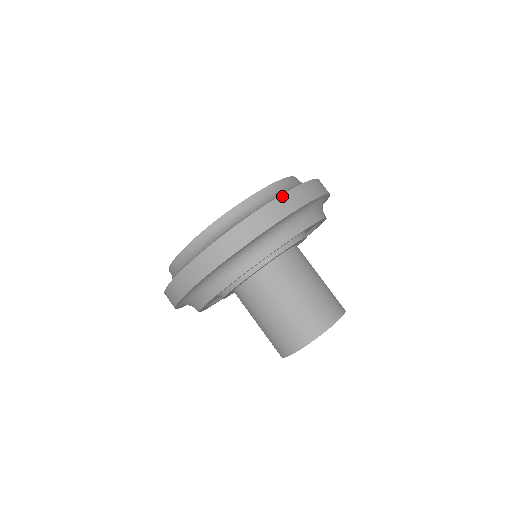
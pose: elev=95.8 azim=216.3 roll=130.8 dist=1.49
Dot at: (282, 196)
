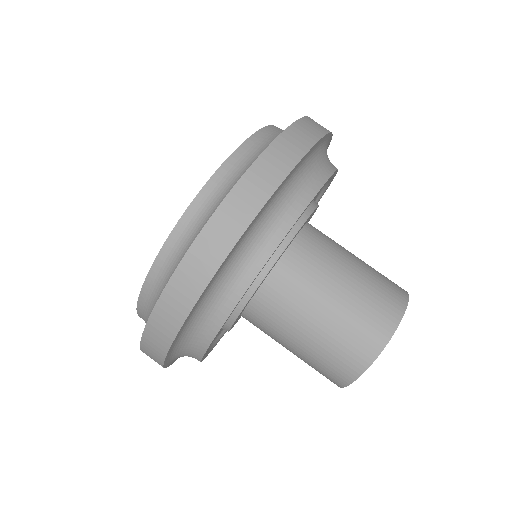
Dot at: (263, 155)
